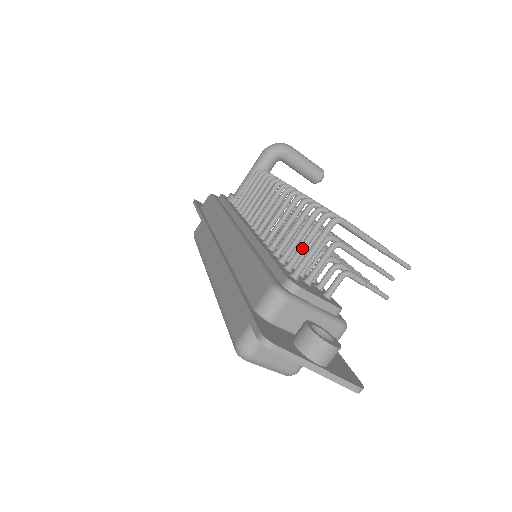
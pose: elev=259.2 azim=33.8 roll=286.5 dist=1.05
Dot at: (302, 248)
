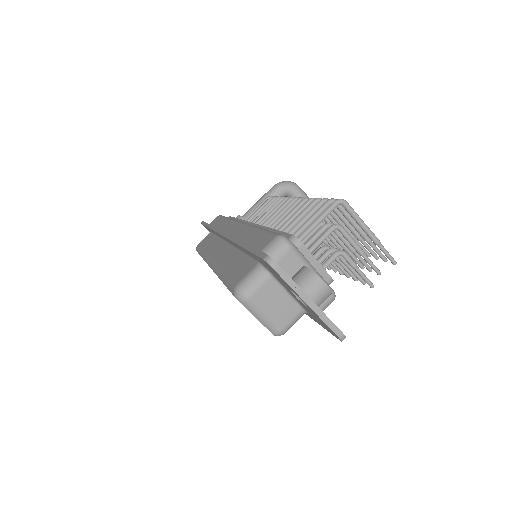
Dot at: (306, 224)
